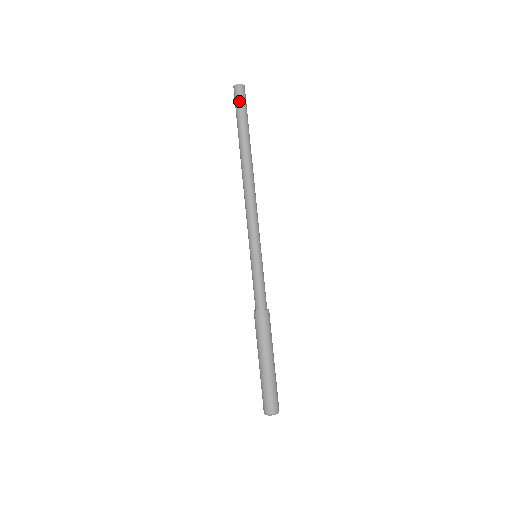
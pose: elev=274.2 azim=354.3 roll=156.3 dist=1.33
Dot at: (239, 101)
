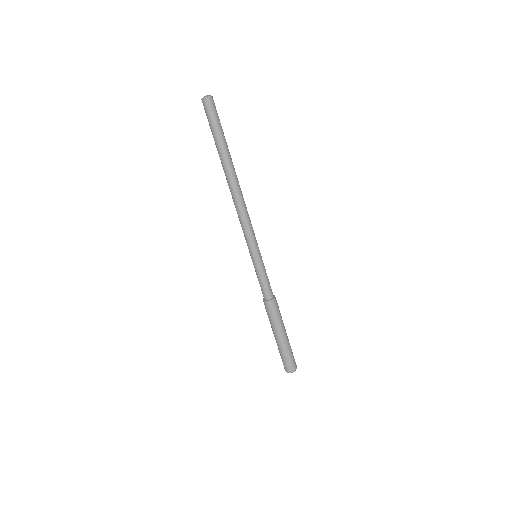
Dot at: (208, 116)
